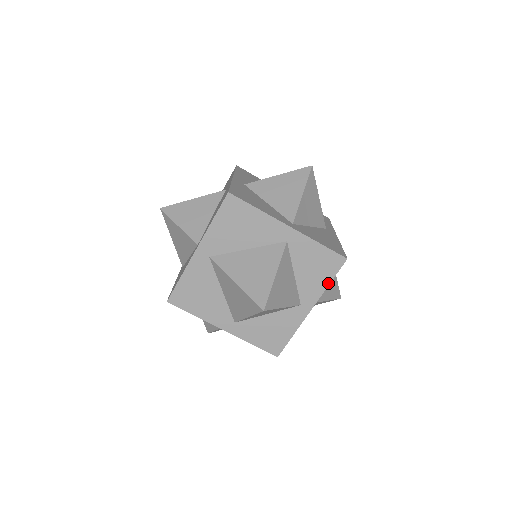
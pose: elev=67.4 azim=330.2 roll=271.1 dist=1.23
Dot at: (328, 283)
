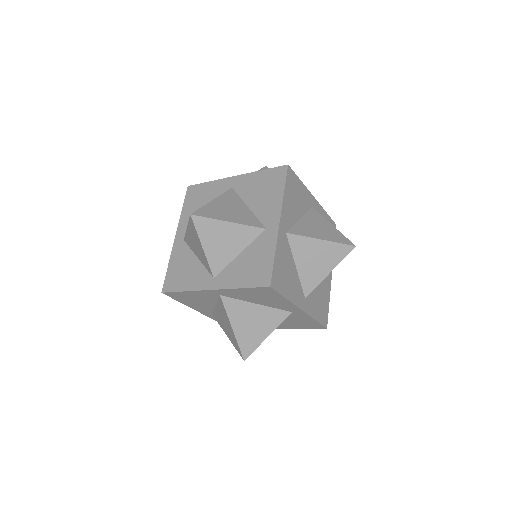
Dot at: (301, 328)
